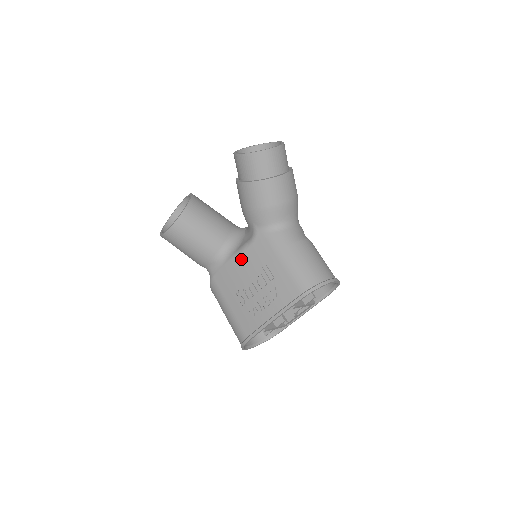
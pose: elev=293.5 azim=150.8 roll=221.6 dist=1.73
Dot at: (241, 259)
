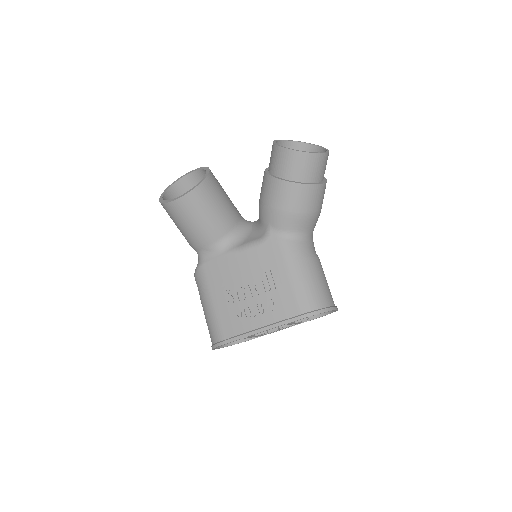
Dot at: (243, 256)
